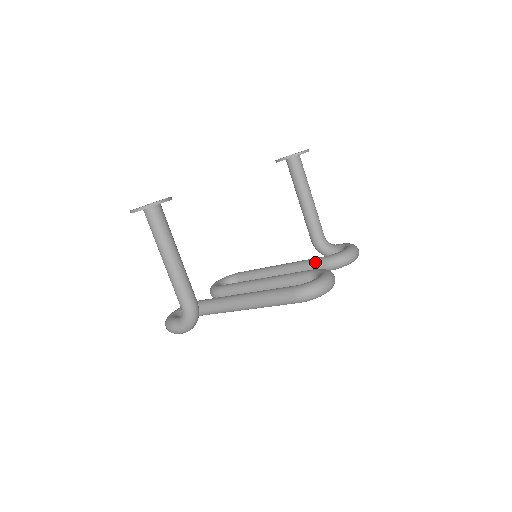
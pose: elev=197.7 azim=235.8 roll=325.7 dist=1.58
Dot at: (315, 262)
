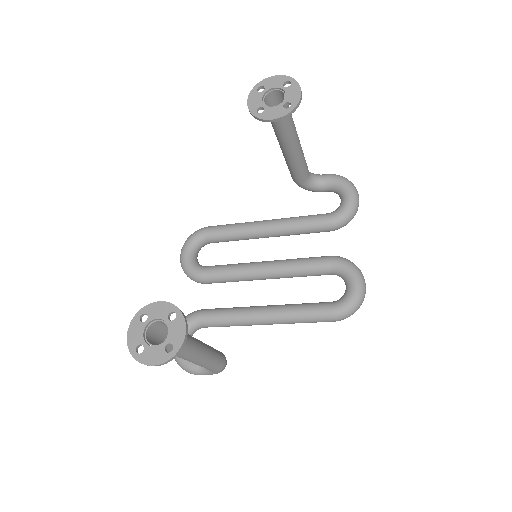
Dot at: (316, 227)
